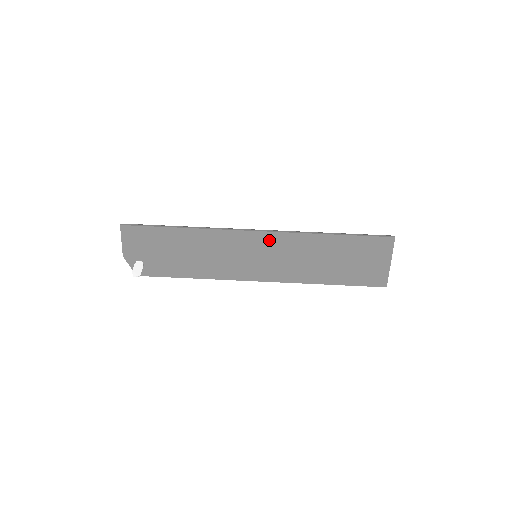
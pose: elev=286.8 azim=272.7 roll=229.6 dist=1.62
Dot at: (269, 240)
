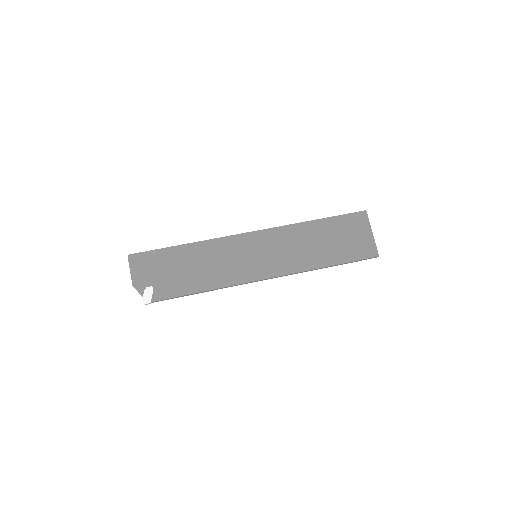
Dot at: (263, 237)
